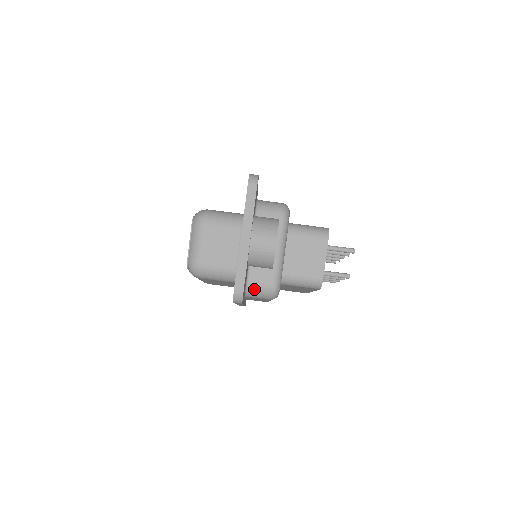
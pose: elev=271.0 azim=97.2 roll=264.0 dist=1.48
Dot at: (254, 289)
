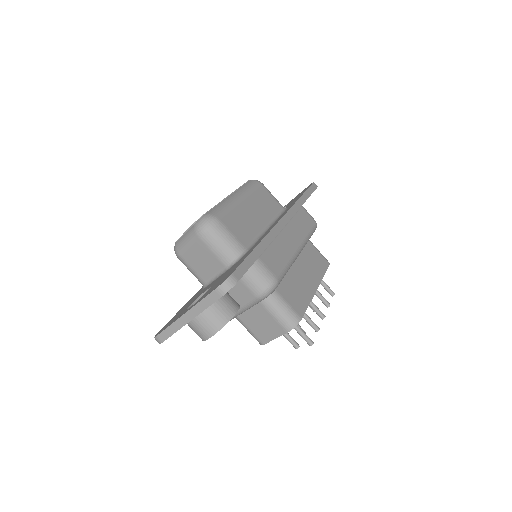
Dot at: occluded
